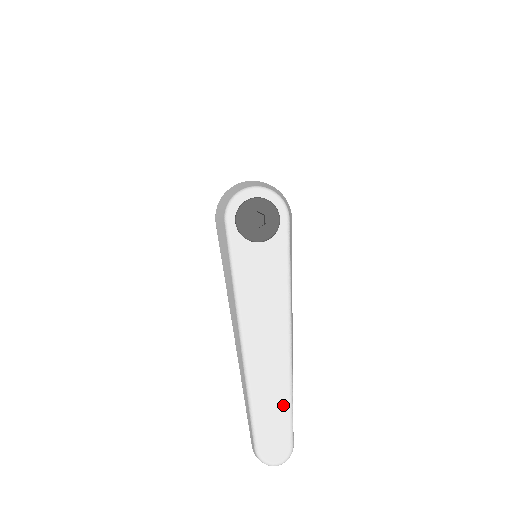
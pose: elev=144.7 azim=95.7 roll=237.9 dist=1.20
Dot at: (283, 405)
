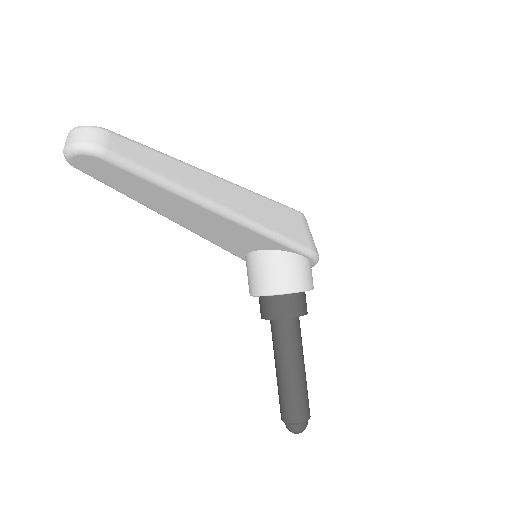
Dot at: occluded
